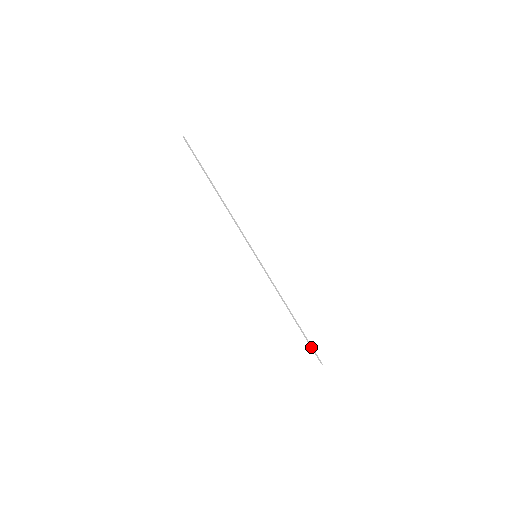
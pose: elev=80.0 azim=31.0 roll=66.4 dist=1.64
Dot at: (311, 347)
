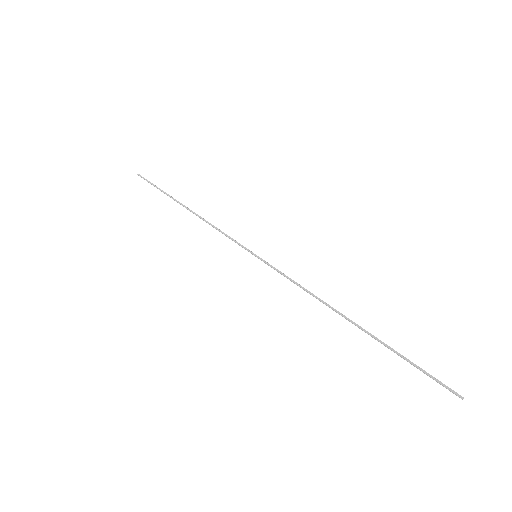
Dot at: (416, 367)
